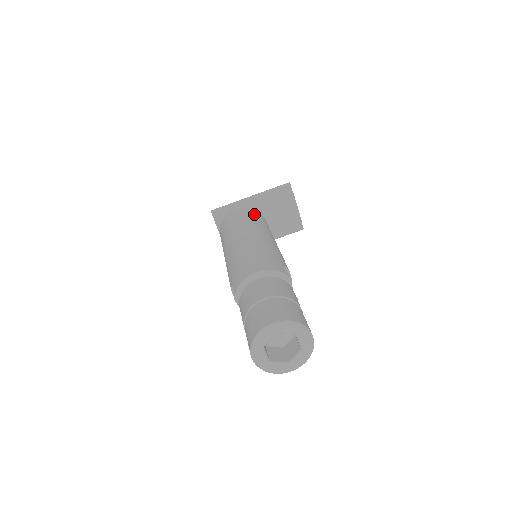
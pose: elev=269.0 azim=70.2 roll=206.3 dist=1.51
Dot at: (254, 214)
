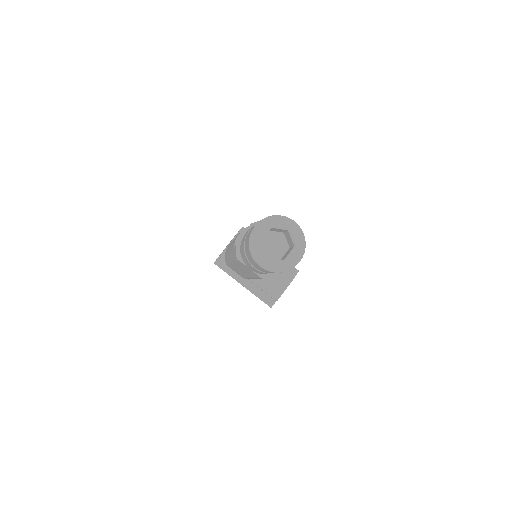
Dot at: occluded
